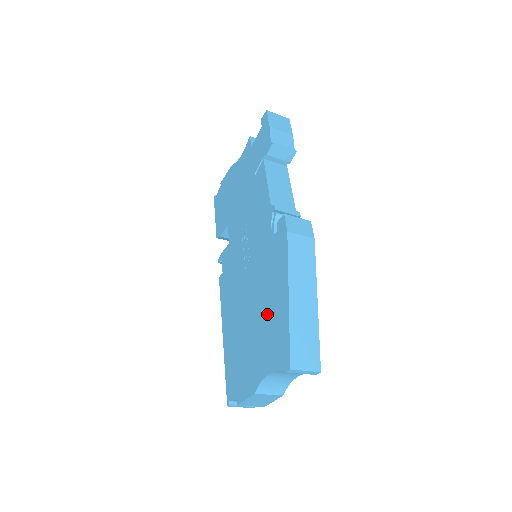
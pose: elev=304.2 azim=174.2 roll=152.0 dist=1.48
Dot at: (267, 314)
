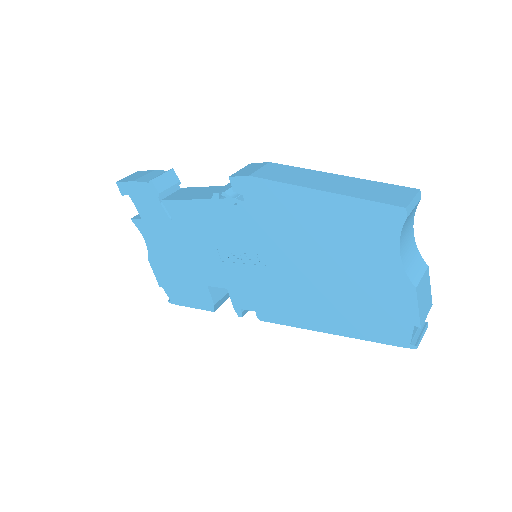
Dot at: (328, 237)
